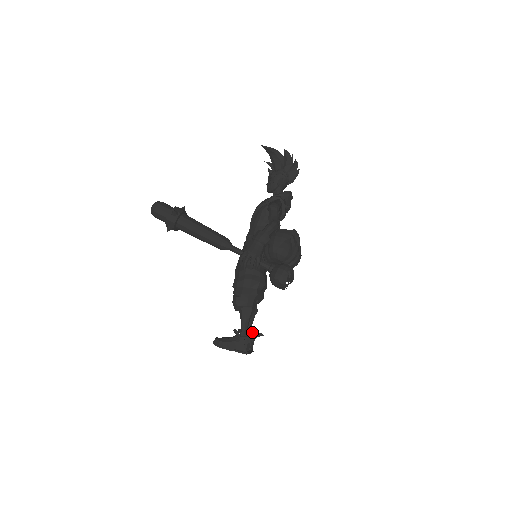
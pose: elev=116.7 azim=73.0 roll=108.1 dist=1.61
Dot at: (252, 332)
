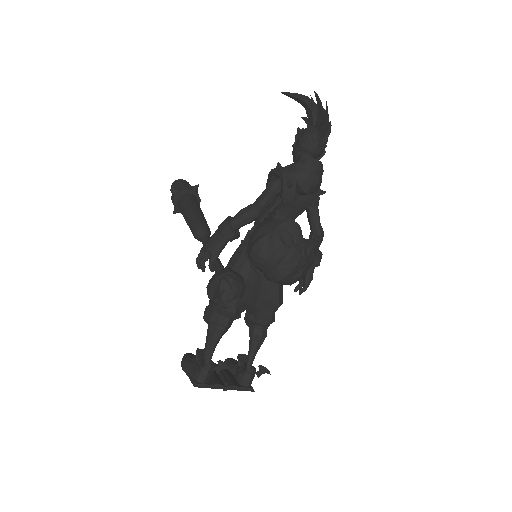
Dot at: occluded
